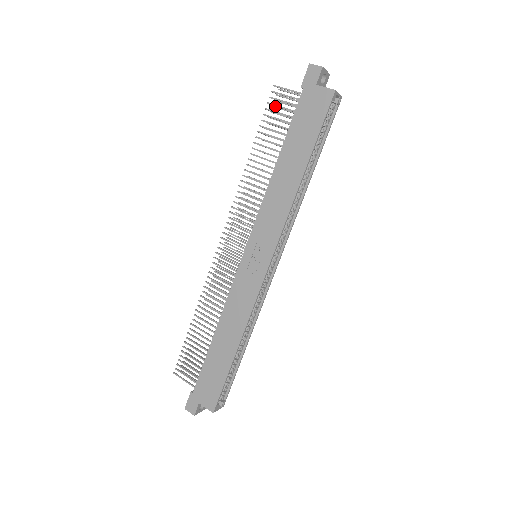
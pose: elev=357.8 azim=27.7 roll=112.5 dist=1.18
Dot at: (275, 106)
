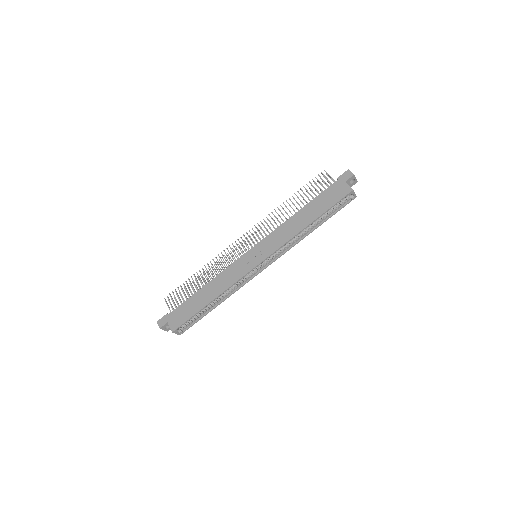
Dot at: occluded
